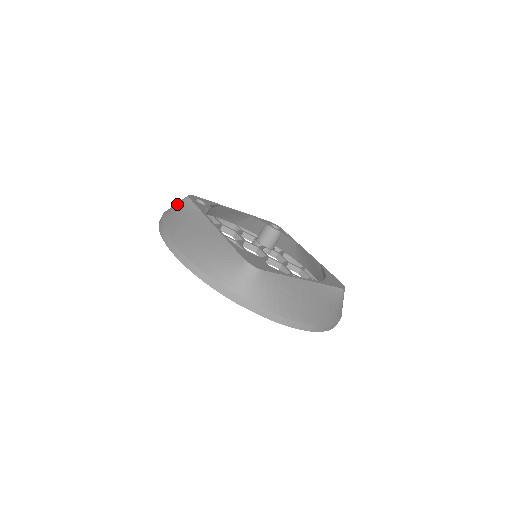
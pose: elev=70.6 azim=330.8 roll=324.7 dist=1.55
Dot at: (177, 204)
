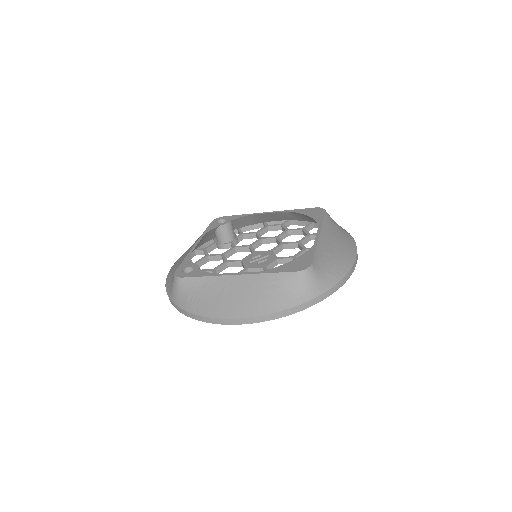
Dot at: (179, 291)
